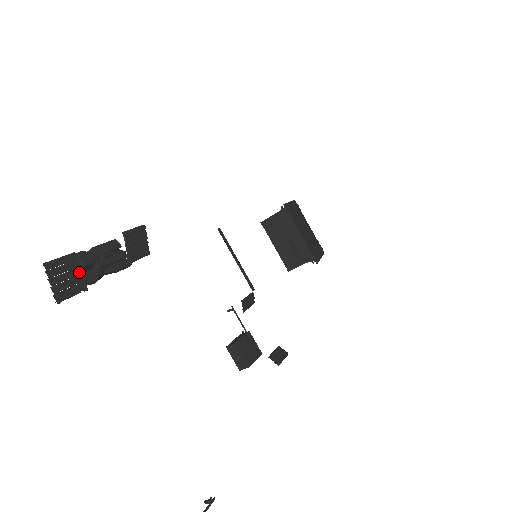
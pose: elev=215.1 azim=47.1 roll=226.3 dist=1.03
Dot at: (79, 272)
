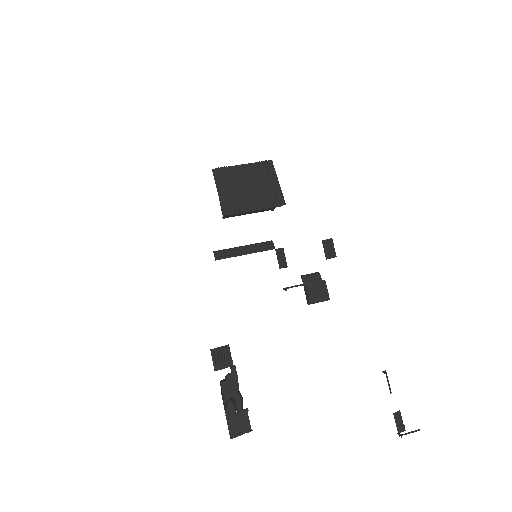
Dot at: (237, 414)
